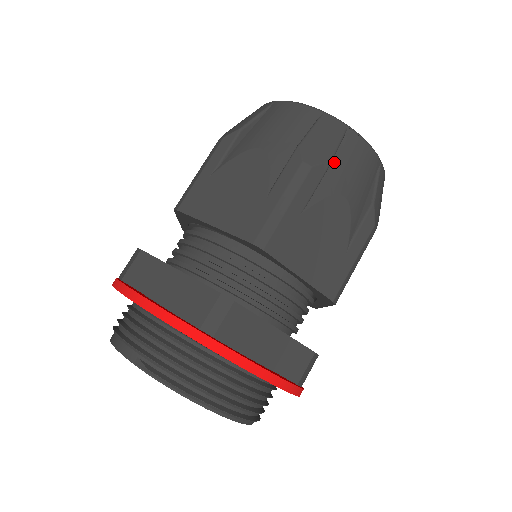
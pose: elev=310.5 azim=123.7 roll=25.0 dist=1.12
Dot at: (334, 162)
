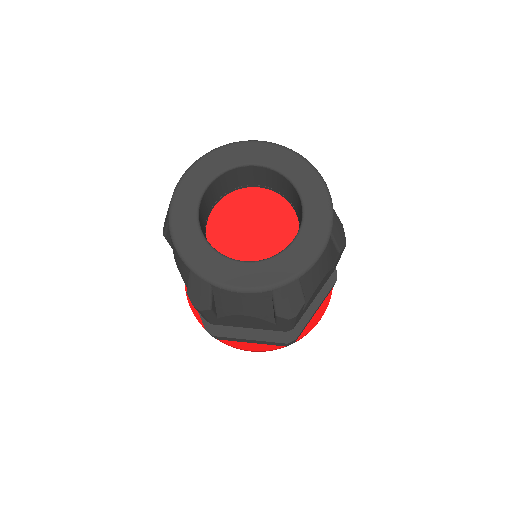
Dot at: (304, 291)
